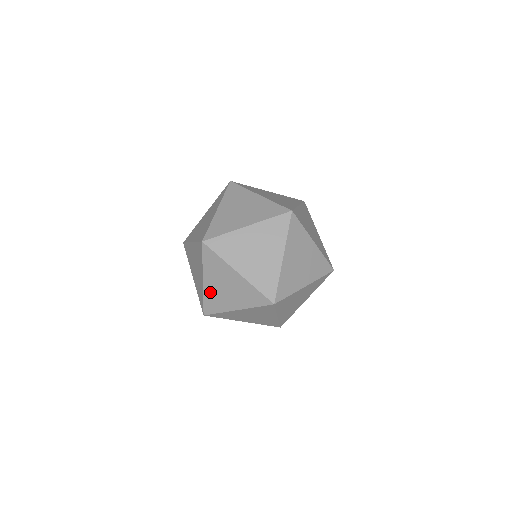
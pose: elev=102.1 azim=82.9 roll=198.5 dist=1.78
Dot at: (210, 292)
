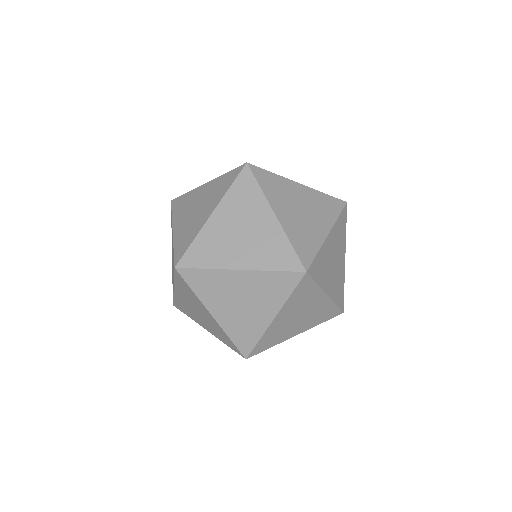
Dot at: occluded
